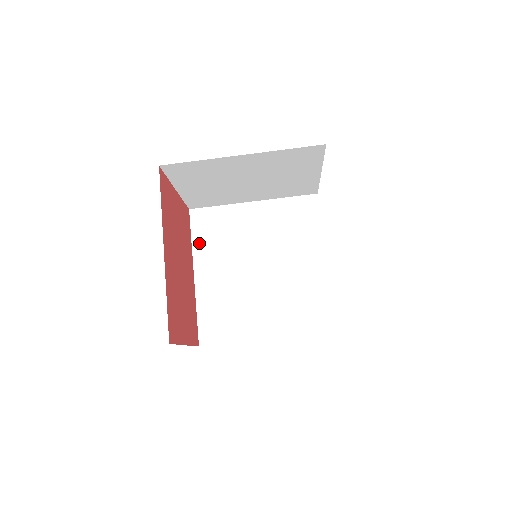
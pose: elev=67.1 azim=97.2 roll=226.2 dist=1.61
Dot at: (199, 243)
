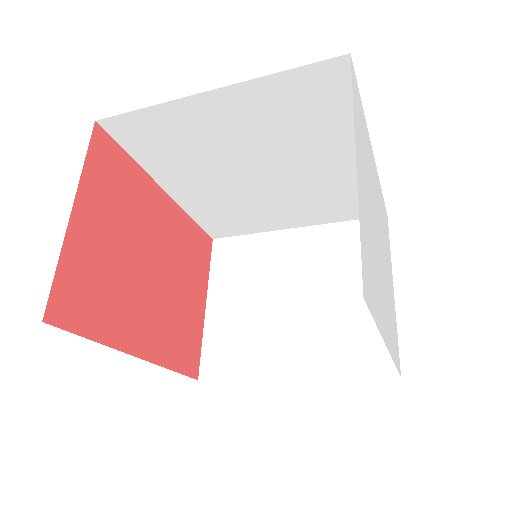
Dot at: (148, 160)
